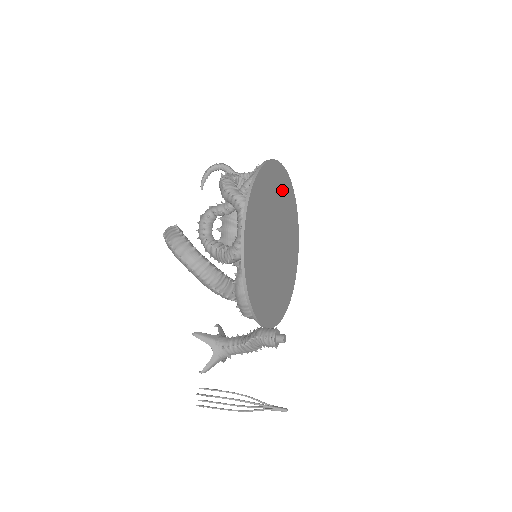
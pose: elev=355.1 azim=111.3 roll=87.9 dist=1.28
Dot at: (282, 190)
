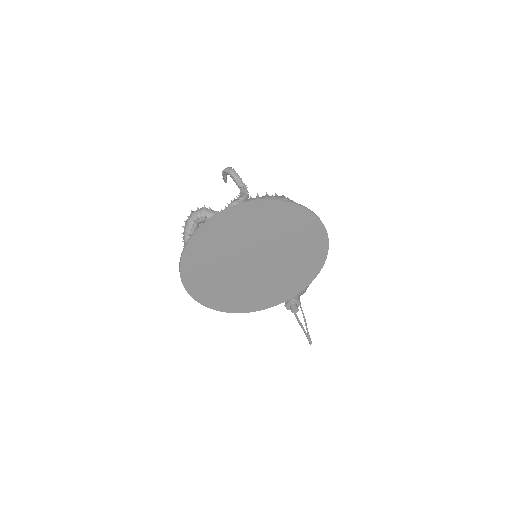
Dot at: (264, 220)
